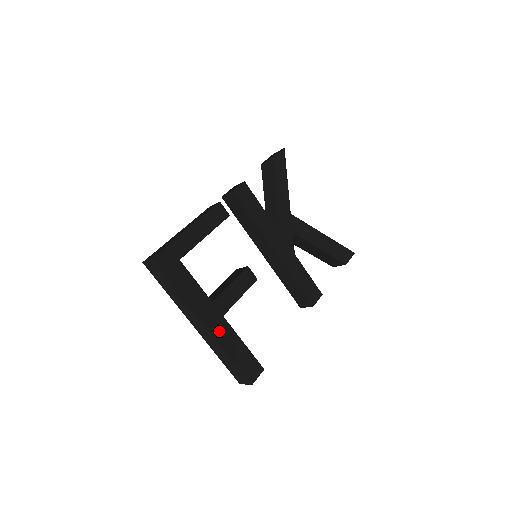
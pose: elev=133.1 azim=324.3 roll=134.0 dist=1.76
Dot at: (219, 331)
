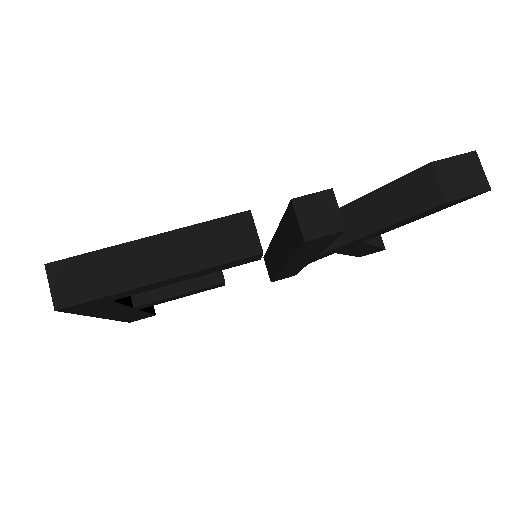
Dot at: (121, 316)
